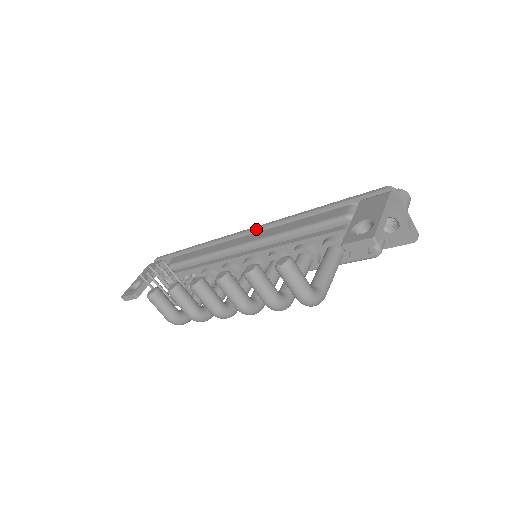
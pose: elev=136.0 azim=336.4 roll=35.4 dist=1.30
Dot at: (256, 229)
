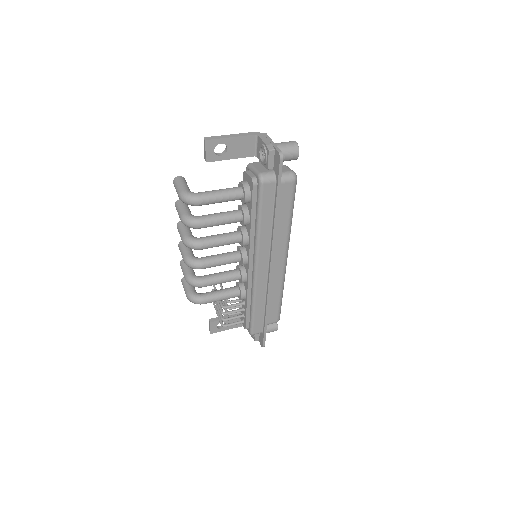
Dot at: occluded
